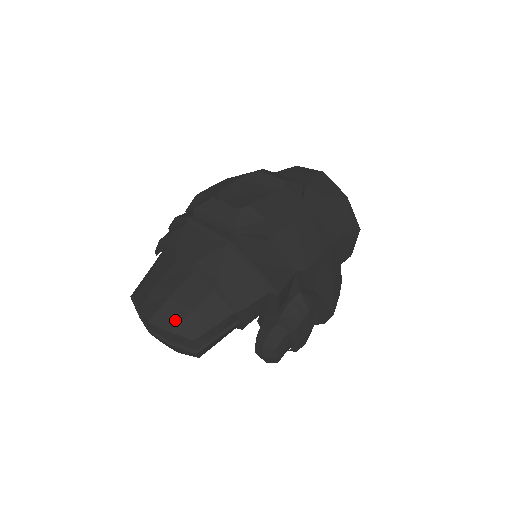
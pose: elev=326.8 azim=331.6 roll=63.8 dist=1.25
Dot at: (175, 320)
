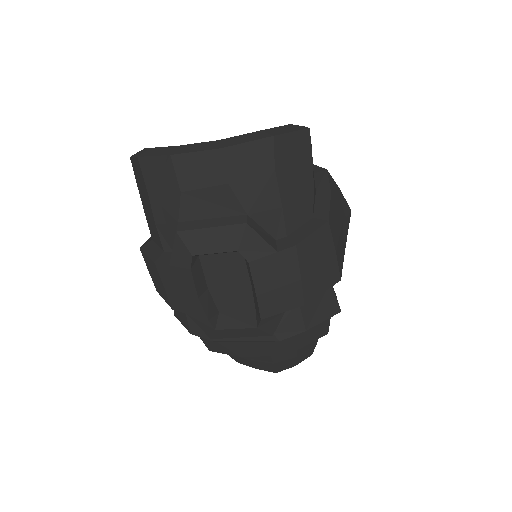
Dot at: (292, 364)
